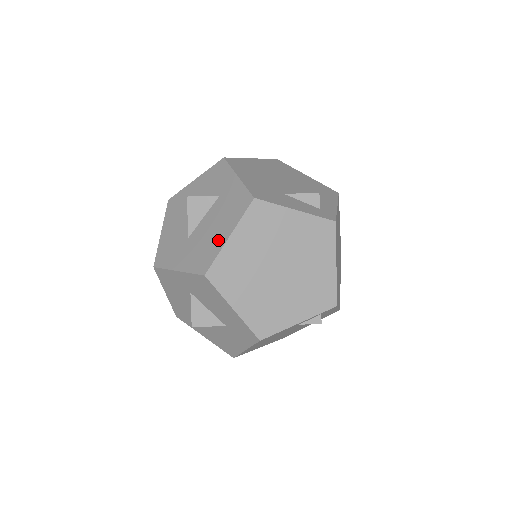
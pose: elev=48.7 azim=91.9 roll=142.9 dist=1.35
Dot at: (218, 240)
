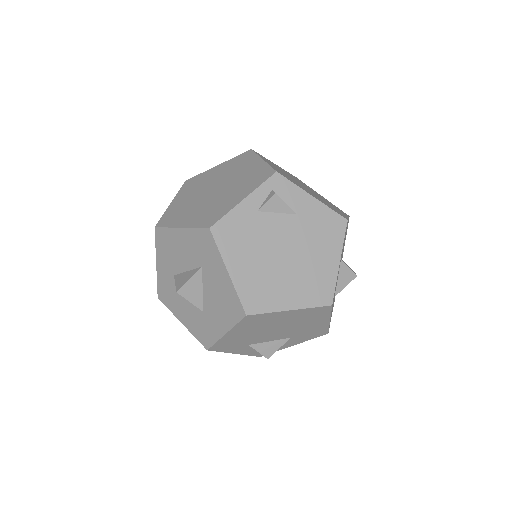
Dot at: occluded
